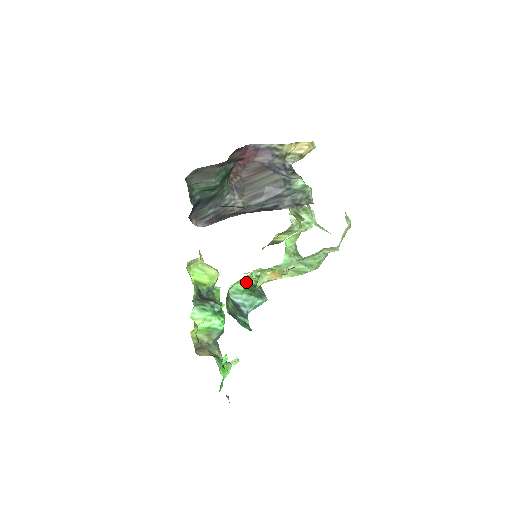
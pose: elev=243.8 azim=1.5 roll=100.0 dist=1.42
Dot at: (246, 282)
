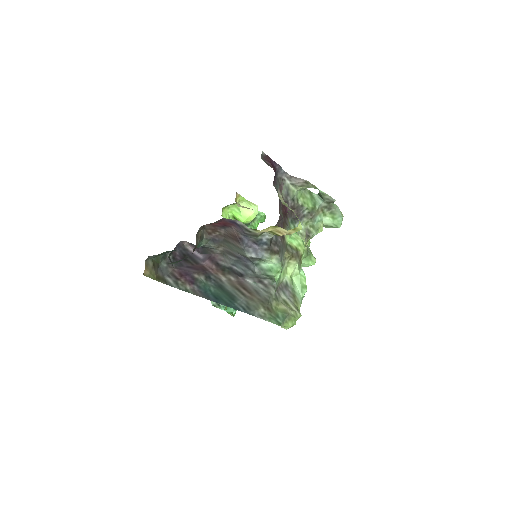
Dot at: occluded
